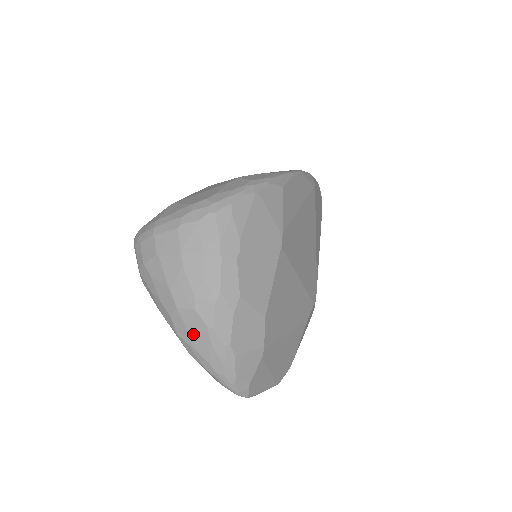
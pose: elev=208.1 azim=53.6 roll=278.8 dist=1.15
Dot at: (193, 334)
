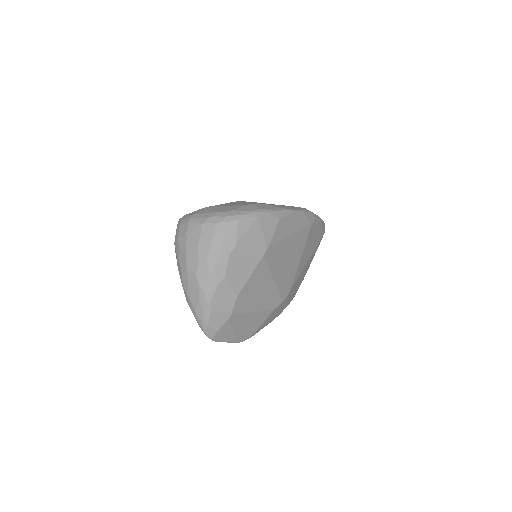
Dot at: (191, 289)
